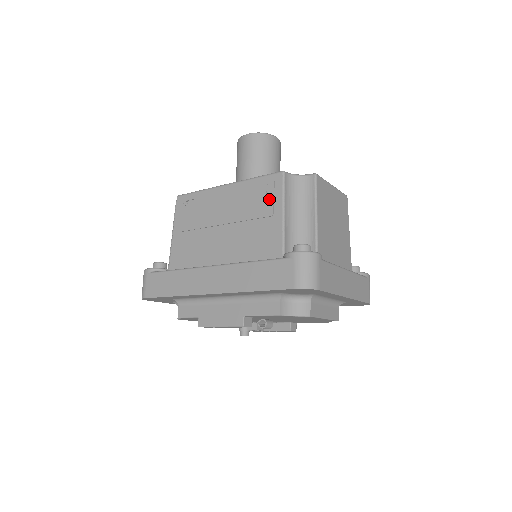
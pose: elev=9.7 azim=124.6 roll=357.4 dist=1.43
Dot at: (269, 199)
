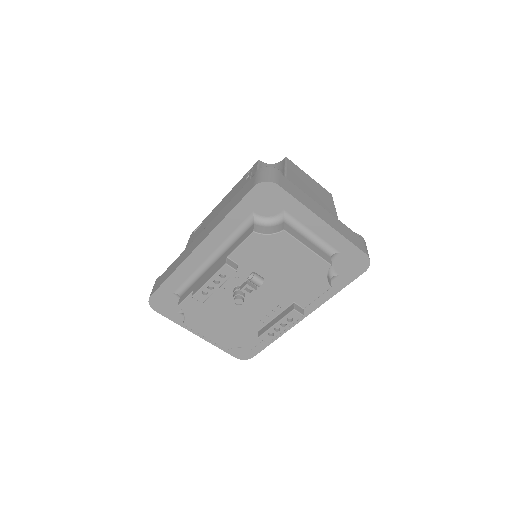
Dot at: (248, 177)
